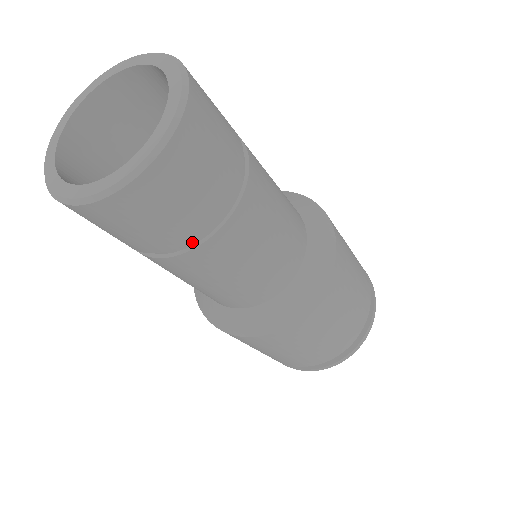
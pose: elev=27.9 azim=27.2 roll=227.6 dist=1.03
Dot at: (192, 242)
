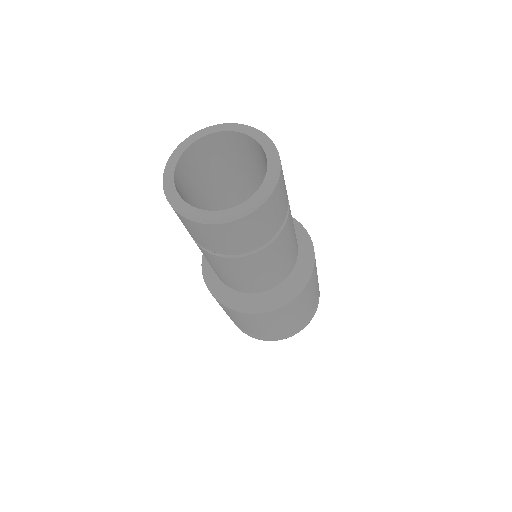
Dot at: (260, 246)
